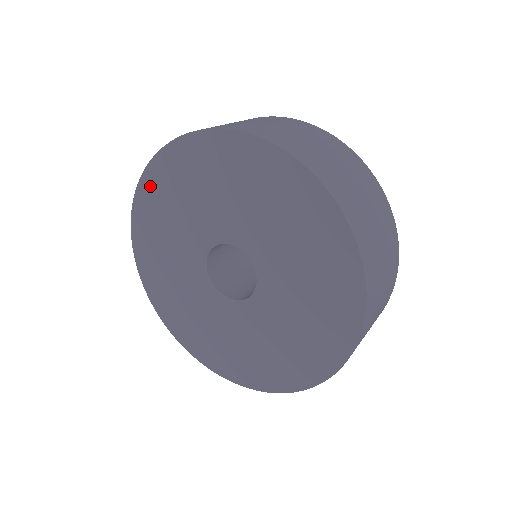
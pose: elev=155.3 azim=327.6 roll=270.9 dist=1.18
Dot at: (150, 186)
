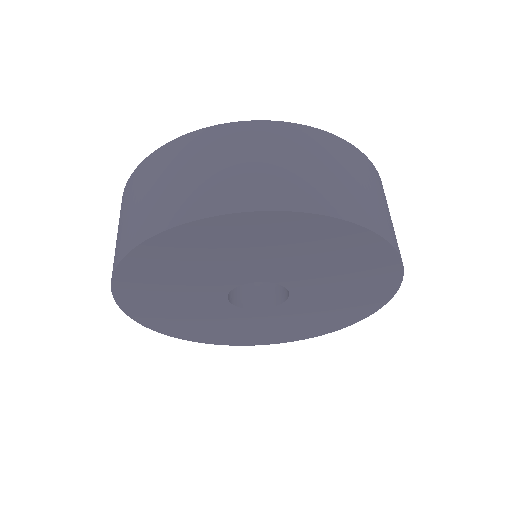
Dot at: (276, 223)
